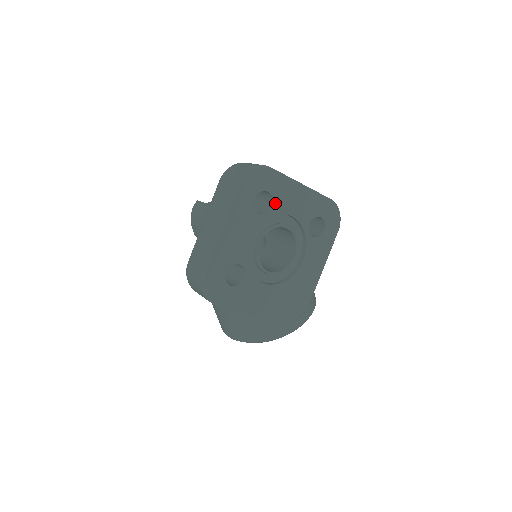
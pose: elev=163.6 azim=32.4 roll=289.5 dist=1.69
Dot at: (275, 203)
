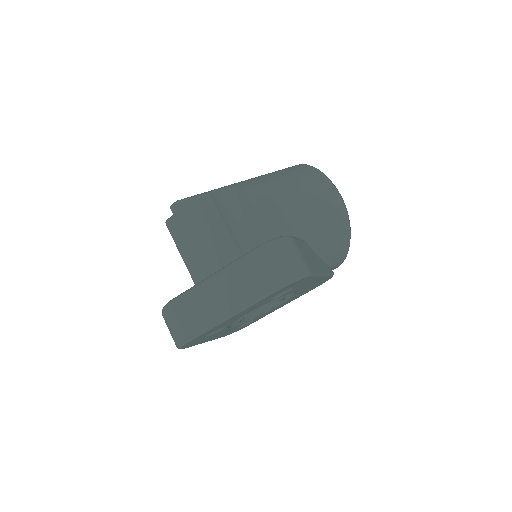
Dot at: (223, 326)
